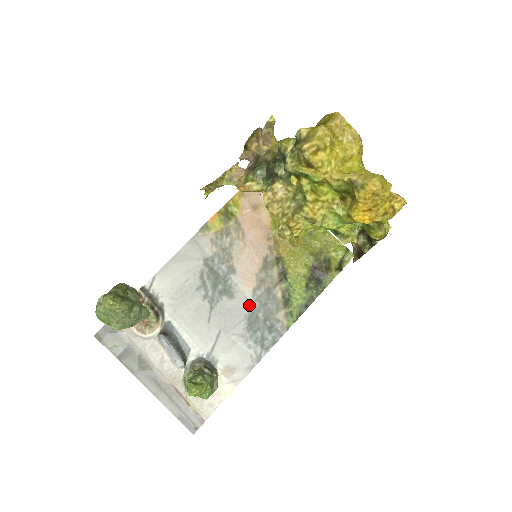
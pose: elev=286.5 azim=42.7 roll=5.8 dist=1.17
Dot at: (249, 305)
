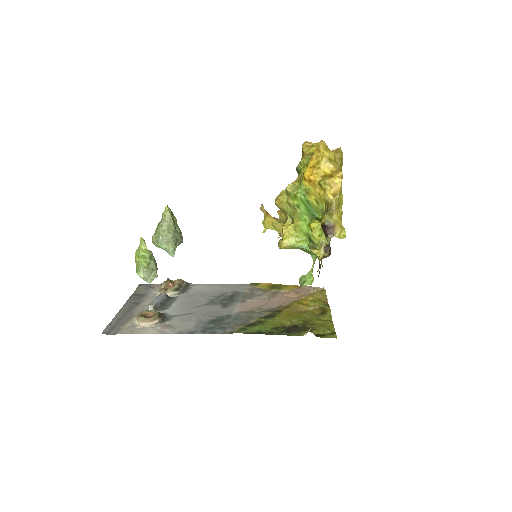
Dot at: (228, 314)
